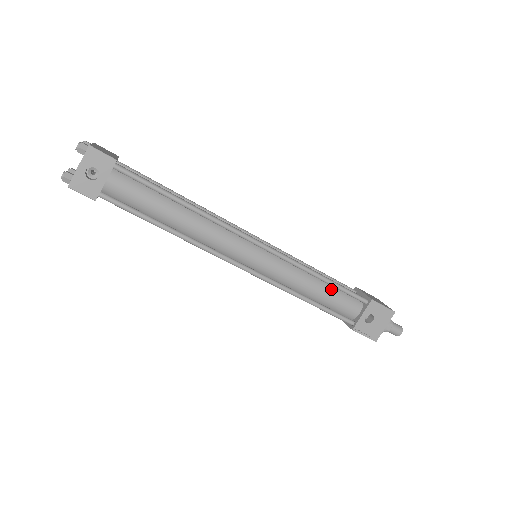
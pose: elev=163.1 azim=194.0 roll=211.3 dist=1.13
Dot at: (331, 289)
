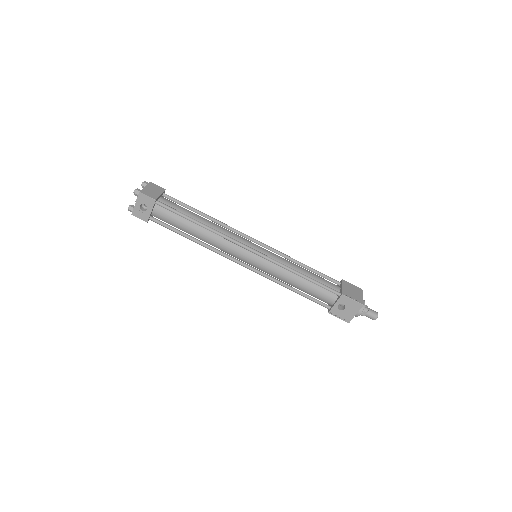
Dot at: (310, 283)
